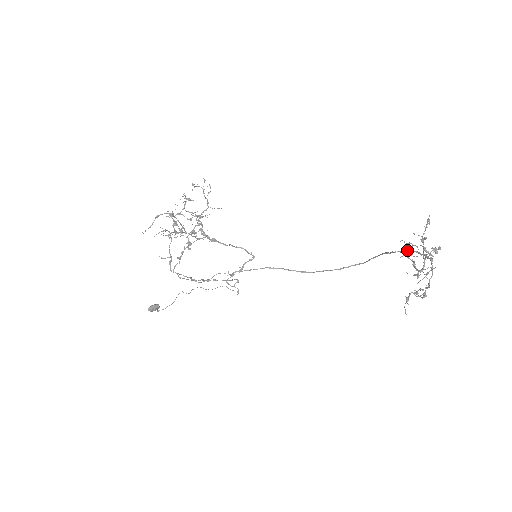
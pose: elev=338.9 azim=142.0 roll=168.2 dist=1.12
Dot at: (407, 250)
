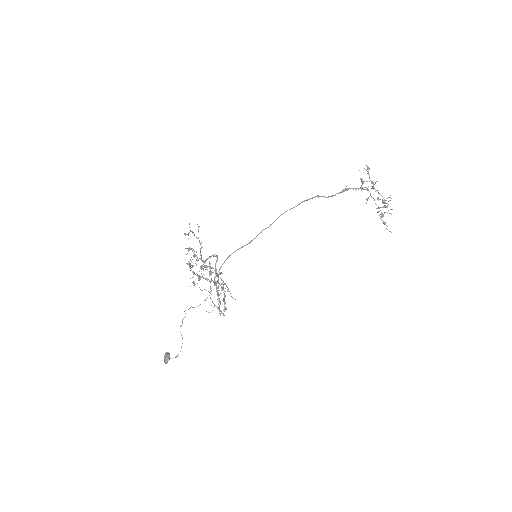
Dot at: (345, 190)
